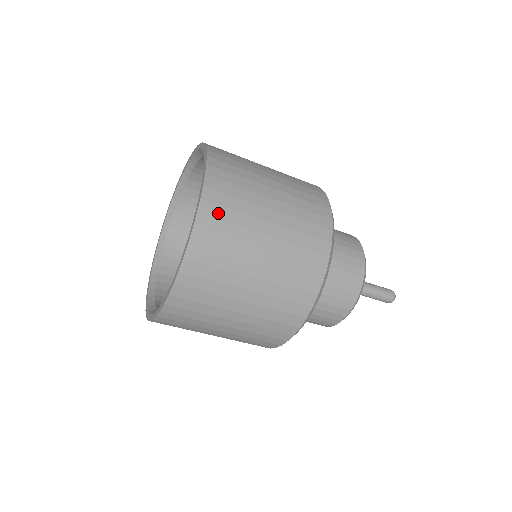
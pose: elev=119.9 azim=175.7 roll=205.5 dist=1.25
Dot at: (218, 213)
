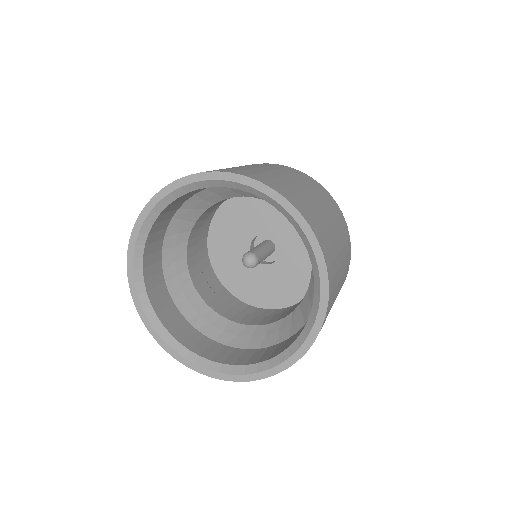
Dot at: (309, 215)
